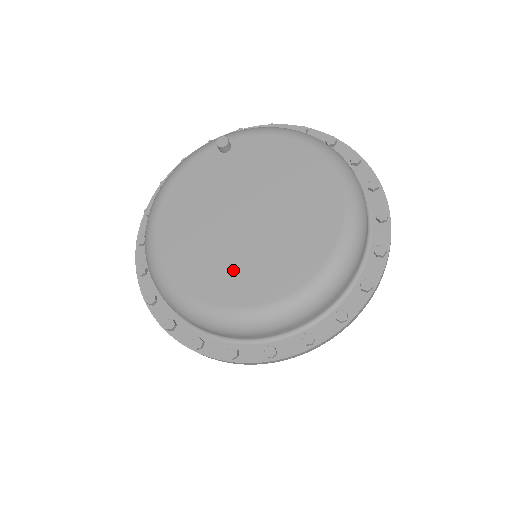
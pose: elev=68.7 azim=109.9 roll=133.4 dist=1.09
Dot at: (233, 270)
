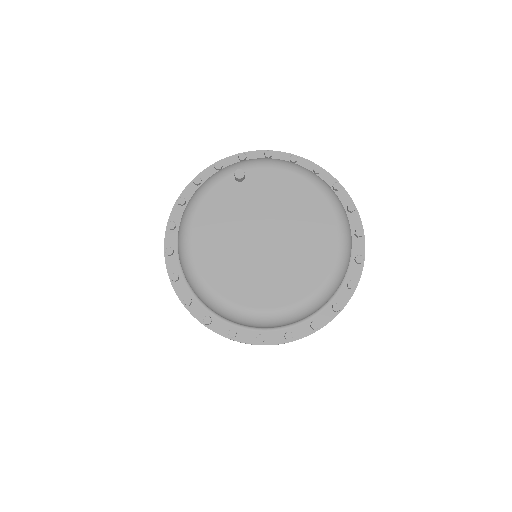
Dot at: (261, 280)
